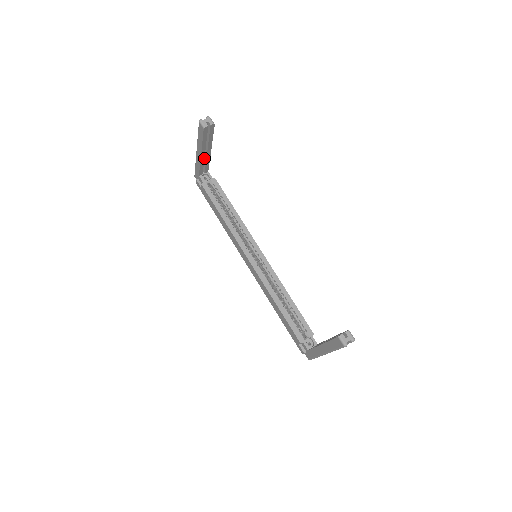
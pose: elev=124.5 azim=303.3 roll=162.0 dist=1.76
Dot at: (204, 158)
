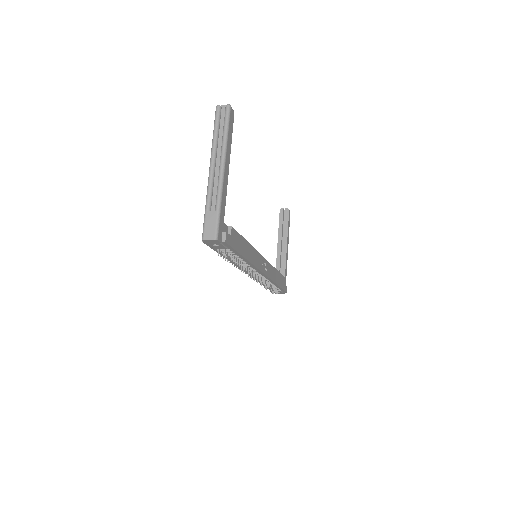
Dot at: (283, 259)
